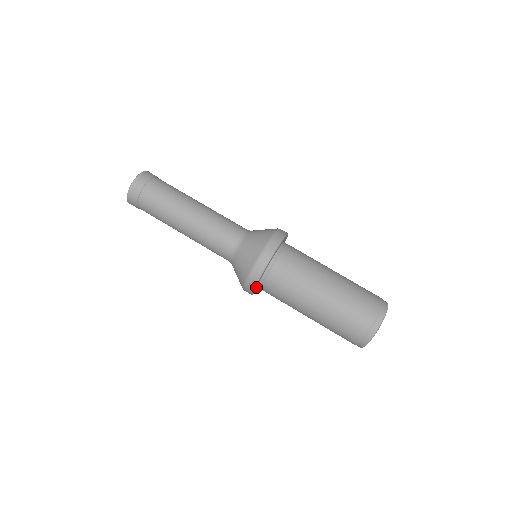
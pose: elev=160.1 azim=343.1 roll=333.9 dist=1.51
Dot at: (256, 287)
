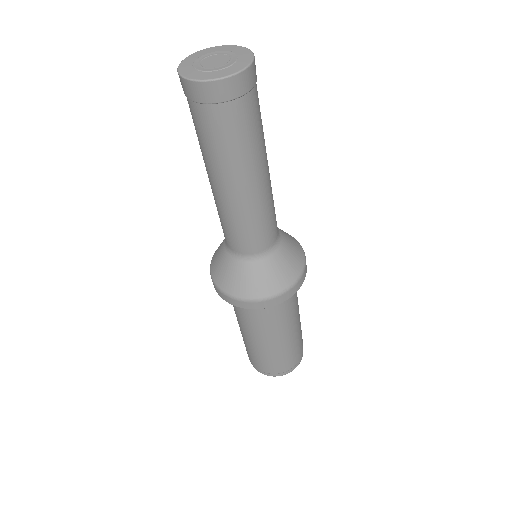
Dot at: occluded
